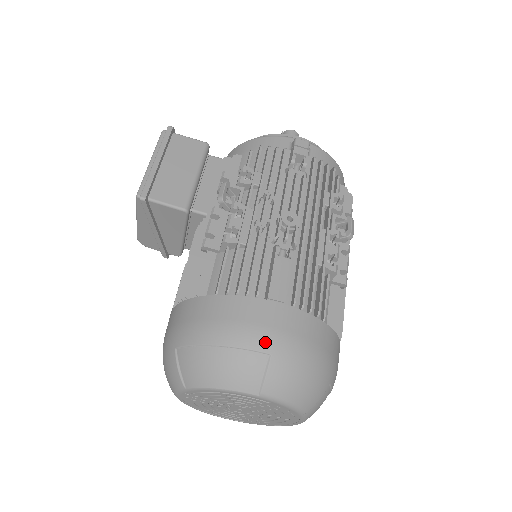
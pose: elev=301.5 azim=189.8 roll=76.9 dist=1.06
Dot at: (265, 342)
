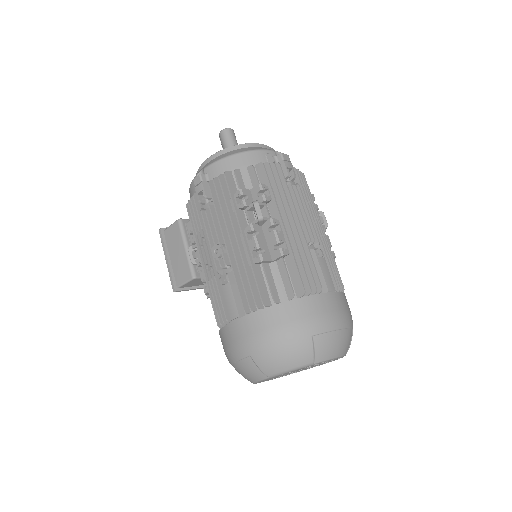
Dot at: (243, 351)
